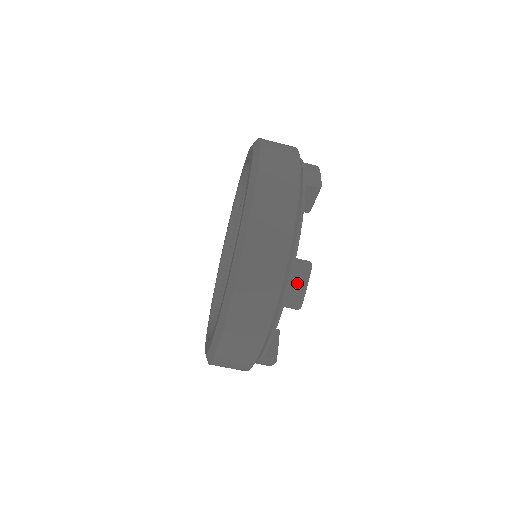
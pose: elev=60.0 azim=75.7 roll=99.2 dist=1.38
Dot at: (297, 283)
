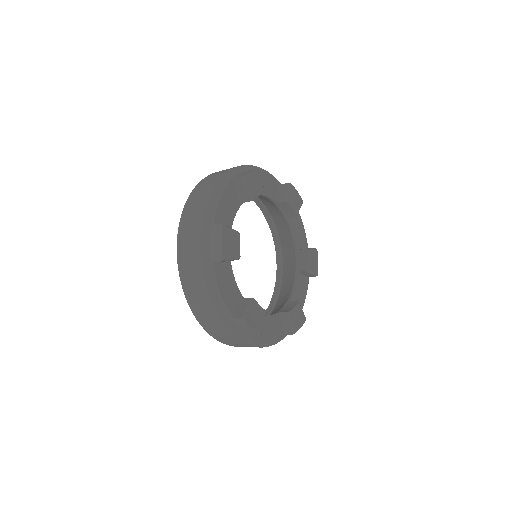
Dot at: occluded
